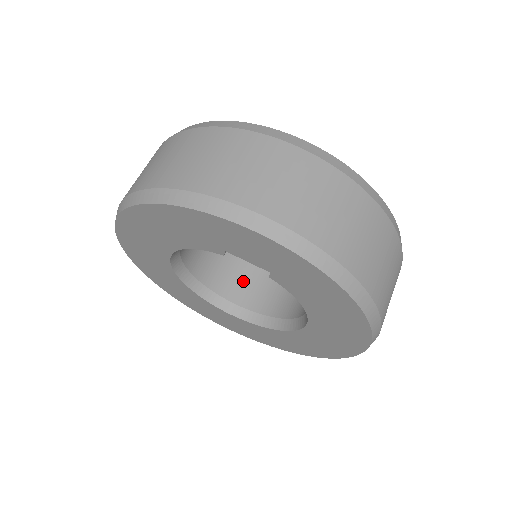
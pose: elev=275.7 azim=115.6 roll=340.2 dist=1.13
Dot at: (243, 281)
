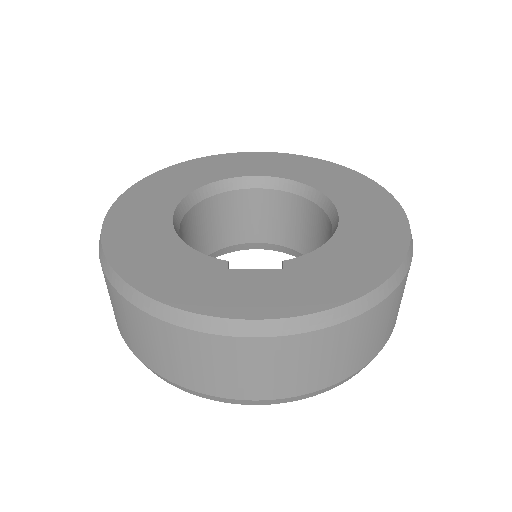
Dot at: (253, 221)
